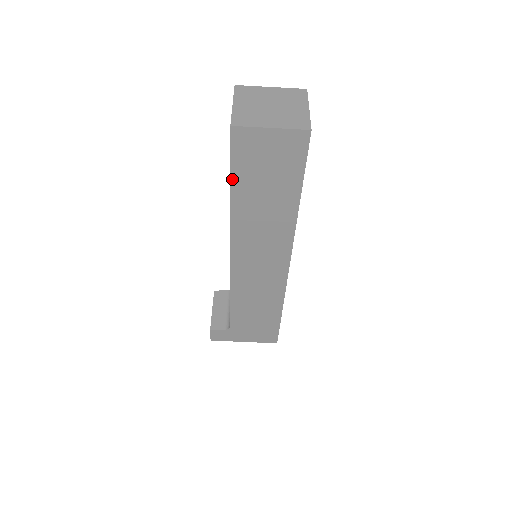
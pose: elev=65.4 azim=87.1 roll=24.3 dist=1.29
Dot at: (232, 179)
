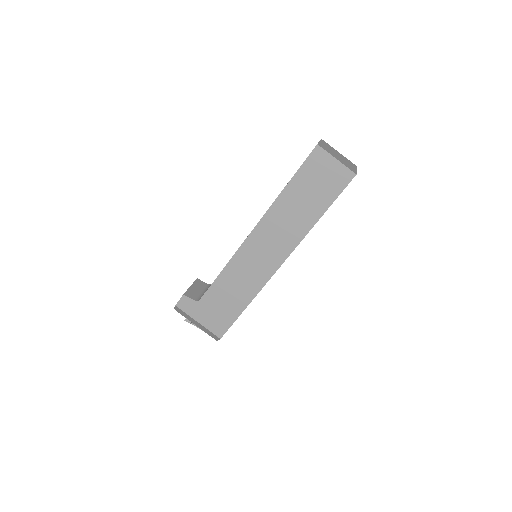
Dot at: (294, 178)
